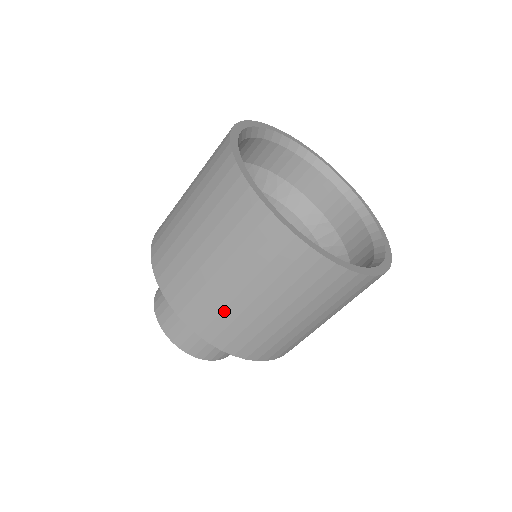
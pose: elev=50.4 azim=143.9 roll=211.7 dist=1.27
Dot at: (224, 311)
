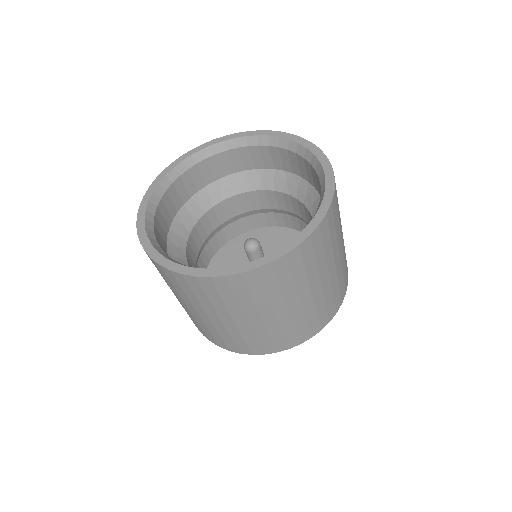
Dot at: (282, 329)
